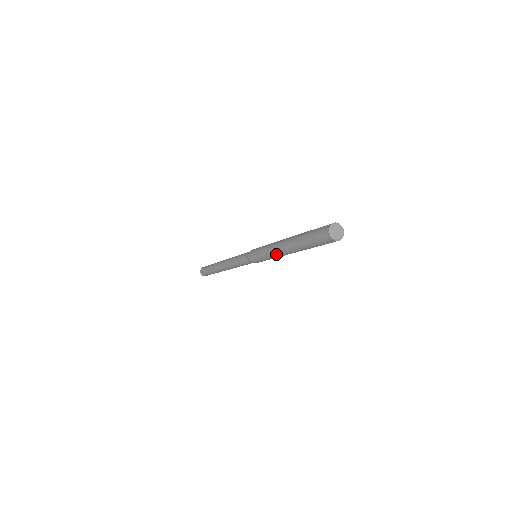
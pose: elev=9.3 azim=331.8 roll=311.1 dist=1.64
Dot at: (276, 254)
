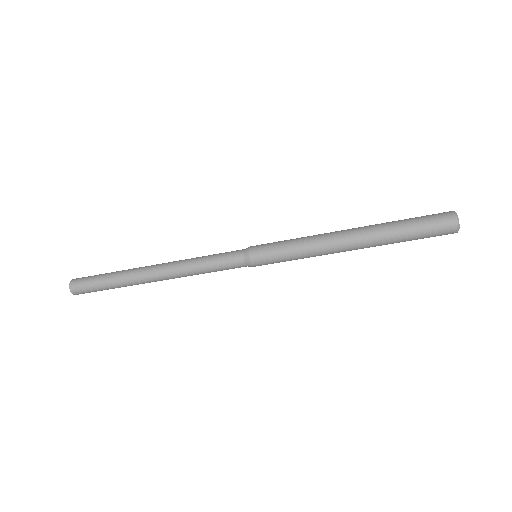
Dot at: (323, 236)
